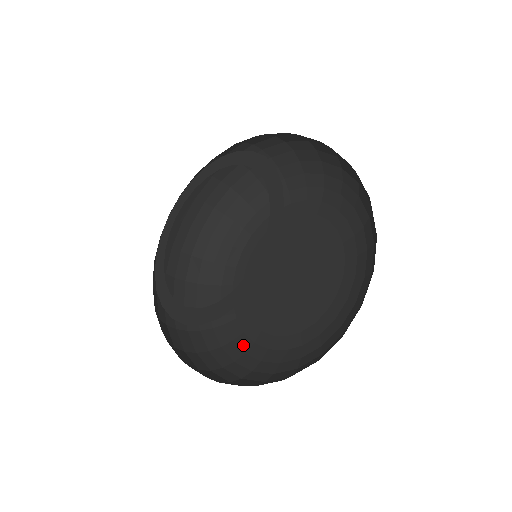
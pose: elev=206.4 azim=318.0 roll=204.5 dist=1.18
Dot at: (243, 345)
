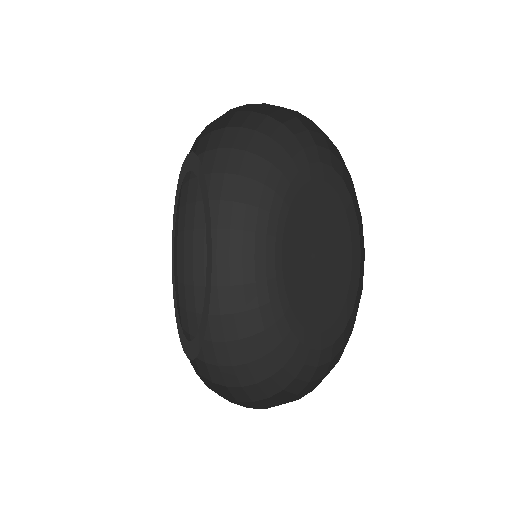
Dot at: (269, 271)
